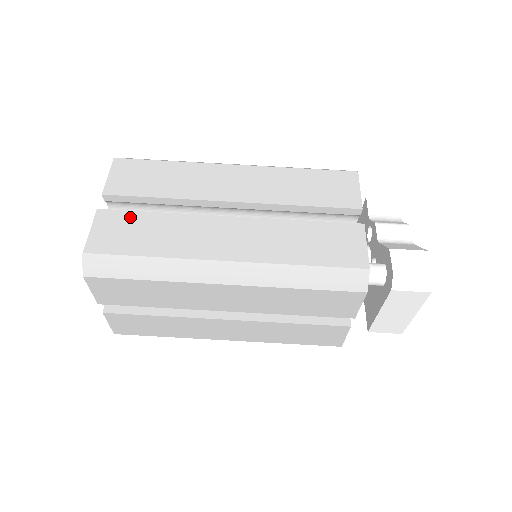
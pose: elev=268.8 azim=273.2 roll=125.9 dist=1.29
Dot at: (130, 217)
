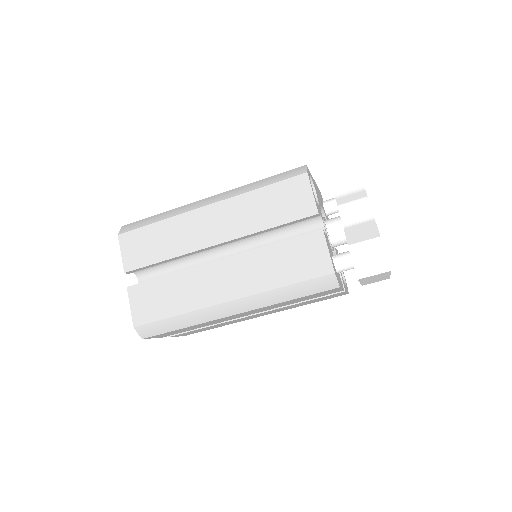
Dot at: (151, 286)
